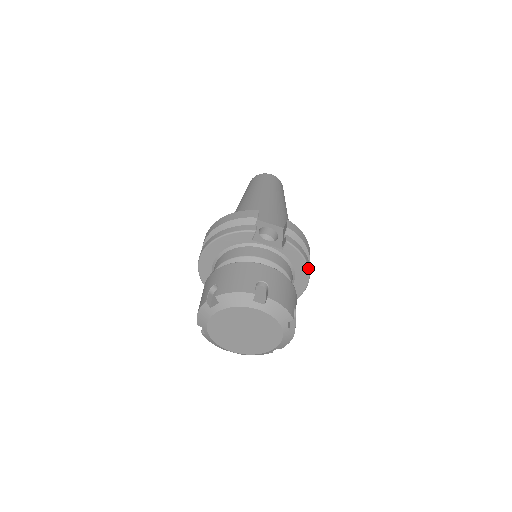
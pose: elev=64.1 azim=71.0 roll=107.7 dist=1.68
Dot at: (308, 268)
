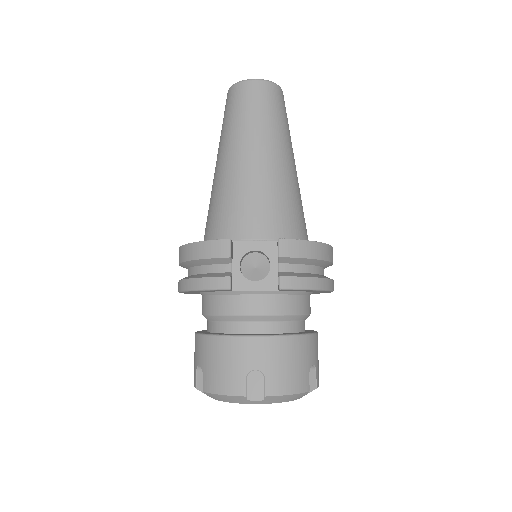
Dot at: (325, 290)
